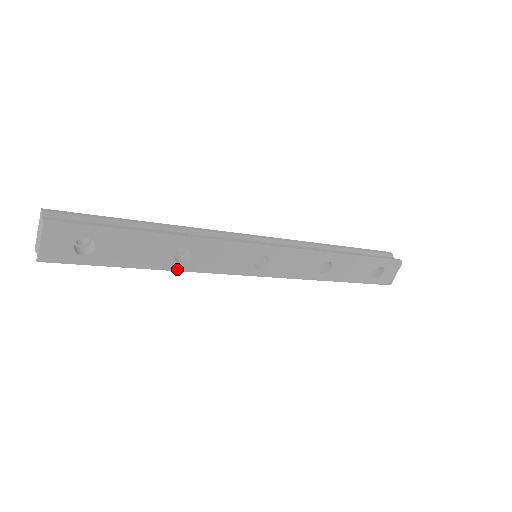
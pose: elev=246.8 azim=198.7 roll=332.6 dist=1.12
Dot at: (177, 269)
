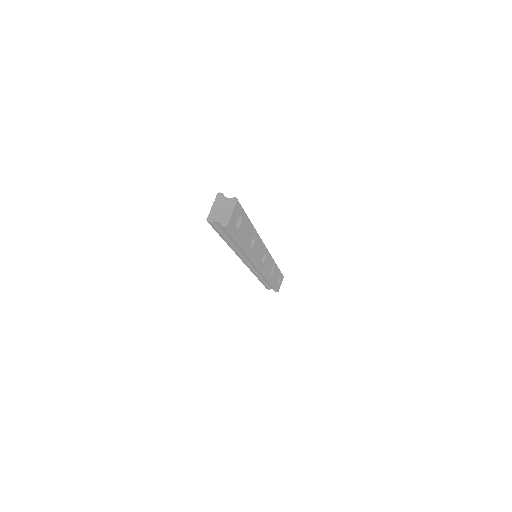
Dot at: (249, 252)
